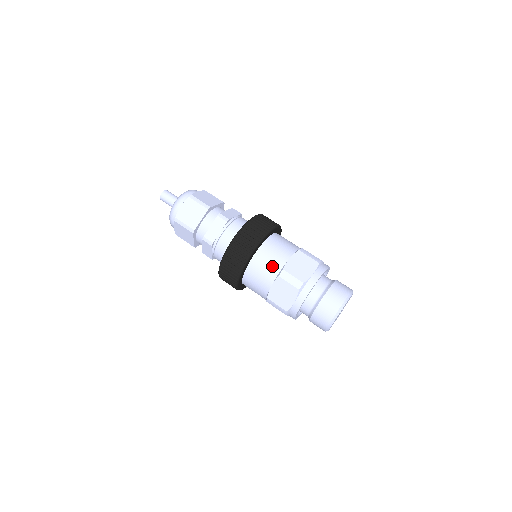
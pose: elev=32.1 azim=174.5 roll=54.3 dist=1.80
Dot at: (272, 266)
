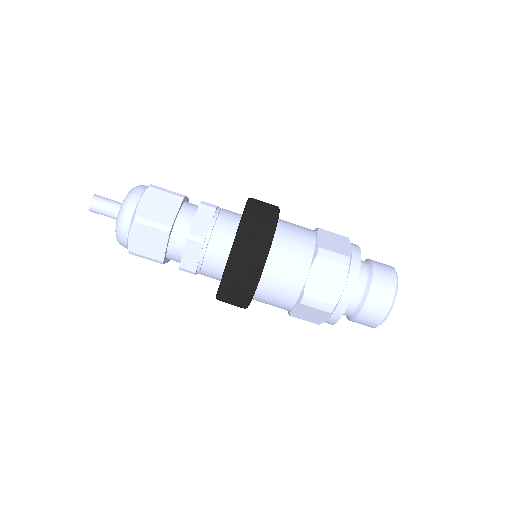
Dot at: (287, 291)
